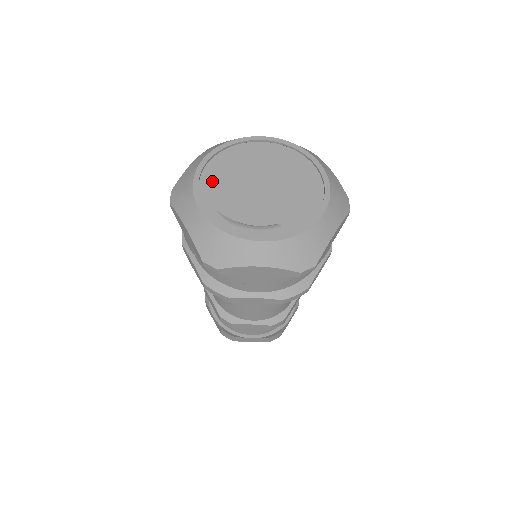
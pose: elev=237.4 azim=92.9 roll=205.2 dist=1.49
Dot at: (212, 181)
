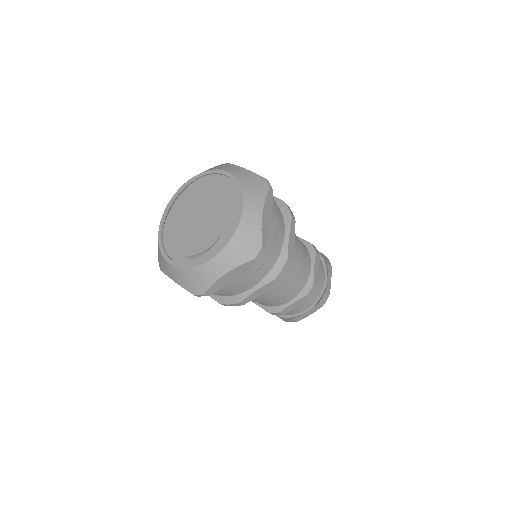
Dot at: (172, 238)
